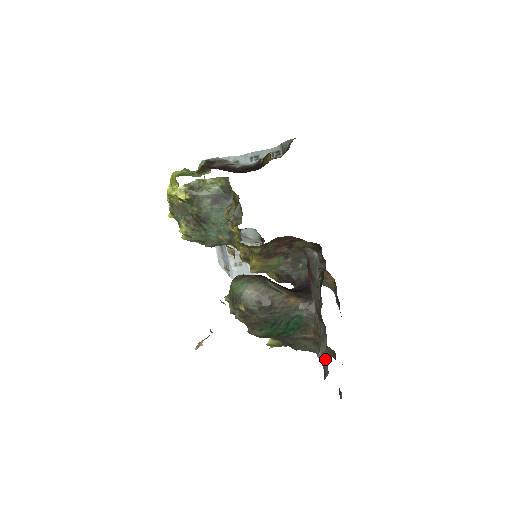
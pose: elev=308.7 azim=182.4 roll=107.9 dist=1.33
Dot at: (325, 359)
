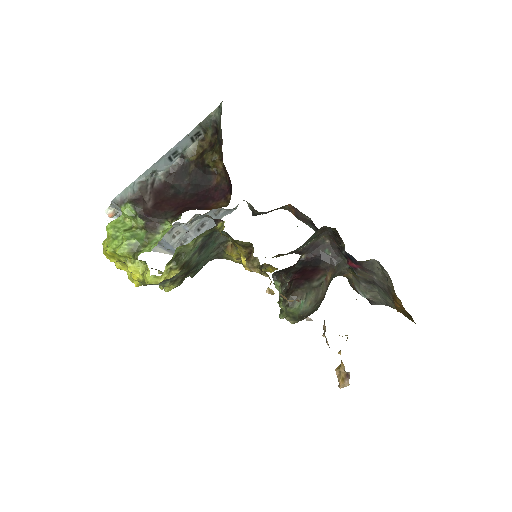
Dot at: (377, 299)
